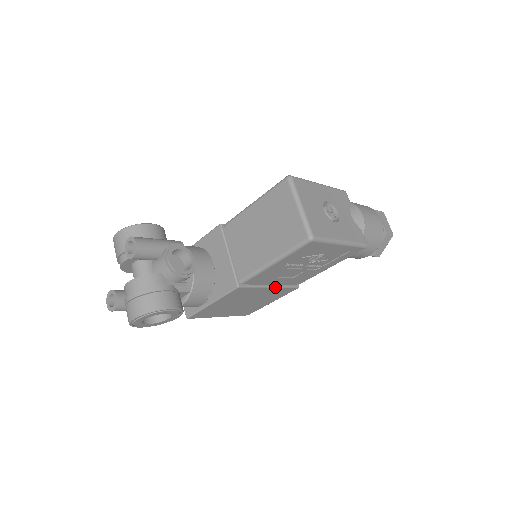
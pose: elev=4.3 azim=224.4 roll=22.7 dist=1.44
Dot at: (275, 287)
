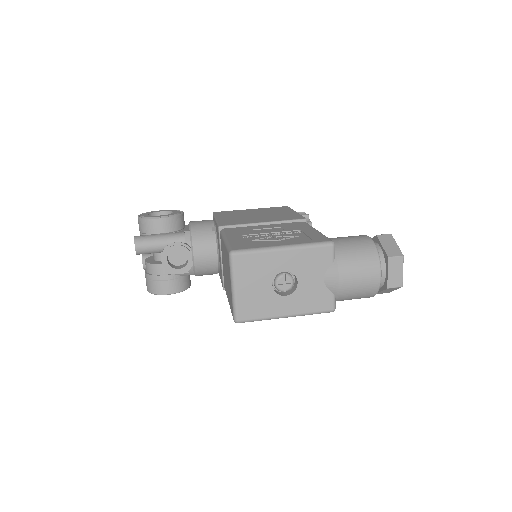
Dot at: occluded
